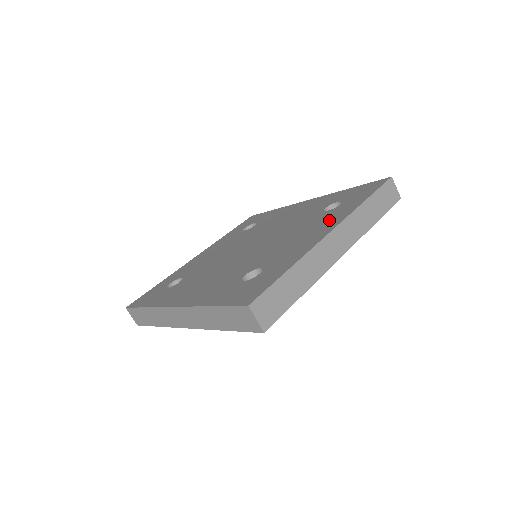
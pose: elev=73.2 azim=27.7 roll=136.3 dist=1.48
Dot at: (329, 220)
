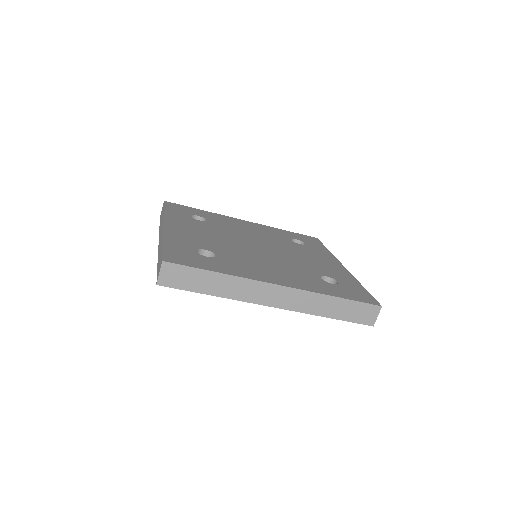
Dot at: (323, 255)
